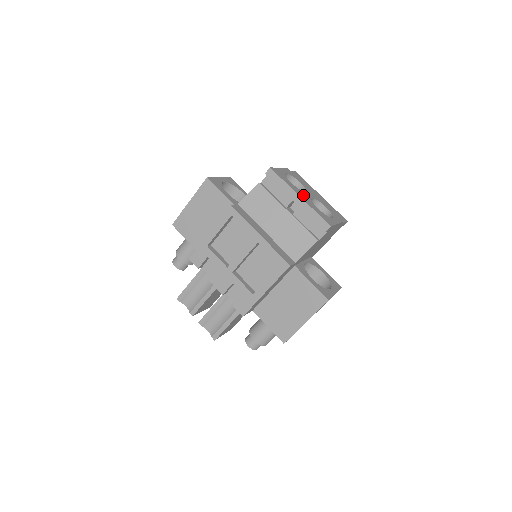
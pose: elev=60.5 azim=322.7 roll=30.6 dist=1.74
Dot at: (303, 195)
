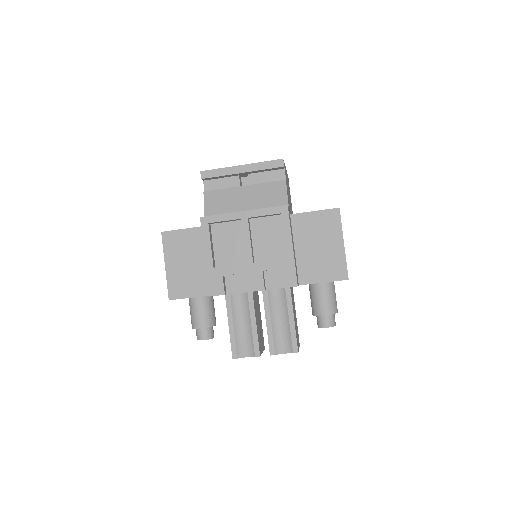
Dot at: occluded
